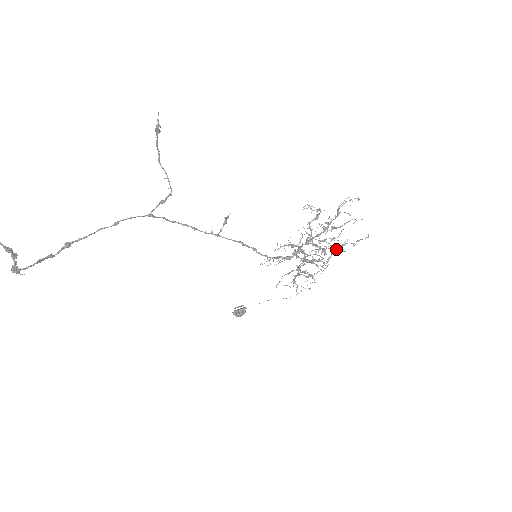
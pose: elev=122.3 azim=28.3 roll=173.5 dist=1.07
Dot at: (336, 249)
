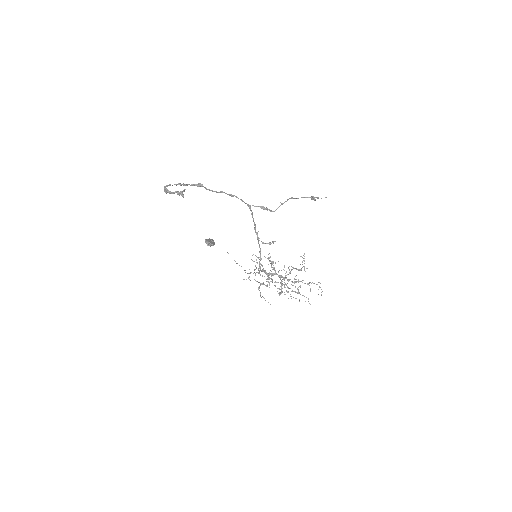
Dot at: (284, 284)
